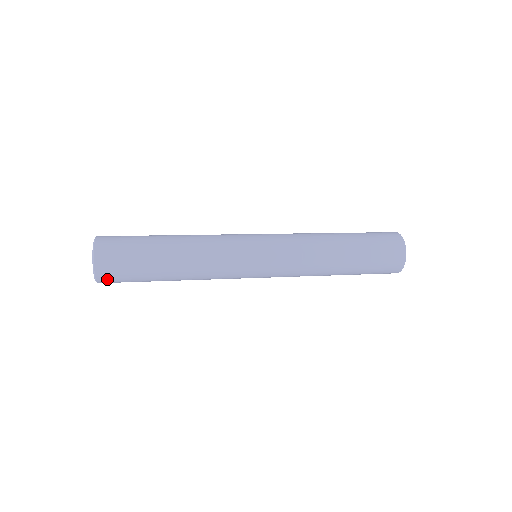
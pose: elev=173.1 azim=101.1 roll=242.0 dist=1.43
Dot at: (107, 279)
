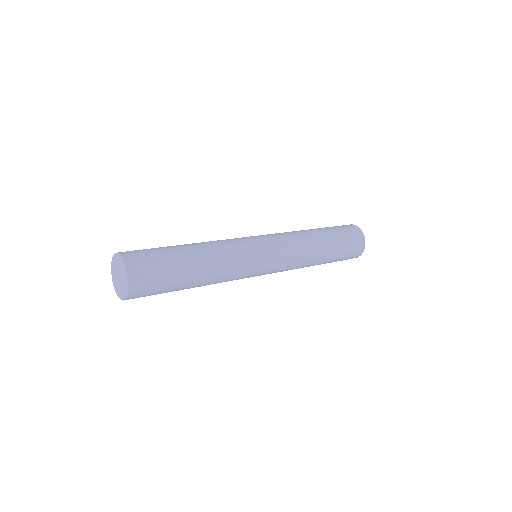
Dot at: occluded
